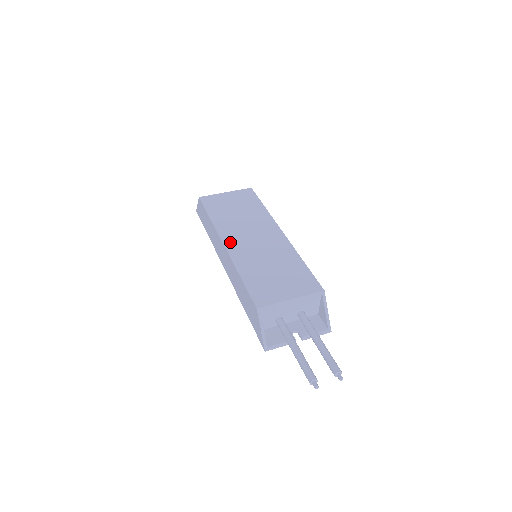
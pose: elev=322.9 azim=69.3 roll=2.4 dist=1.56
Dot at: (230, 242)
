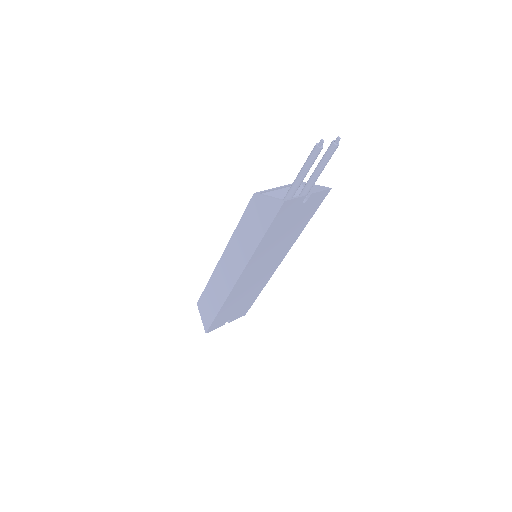
Dot at: occluded
